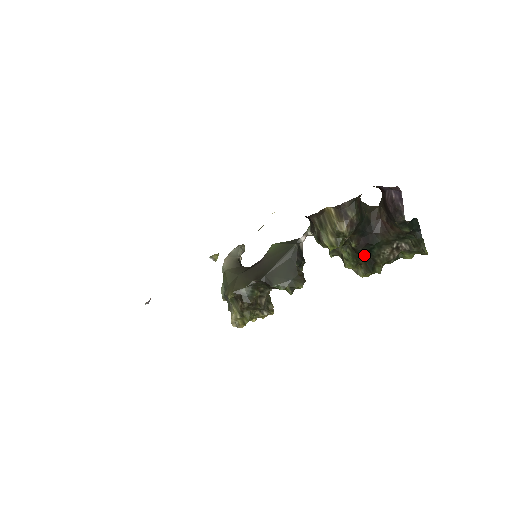
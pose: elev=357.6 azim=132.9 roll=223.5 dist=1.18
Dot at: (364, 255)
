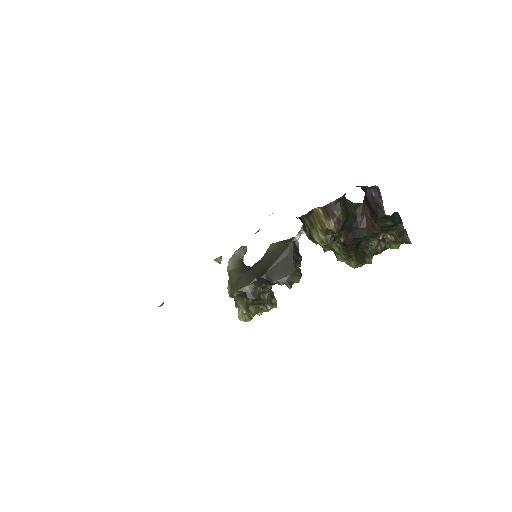
Dot at: (353, 248)
